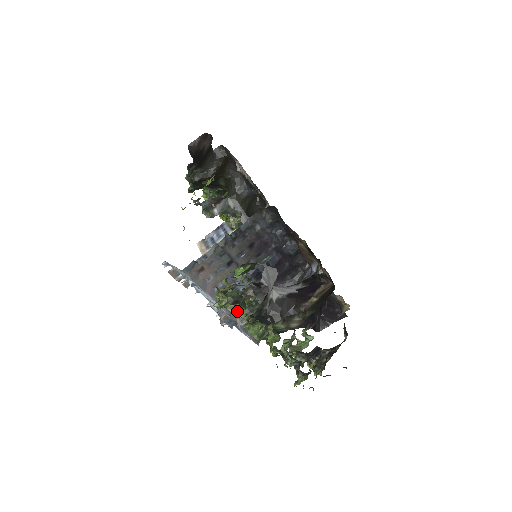
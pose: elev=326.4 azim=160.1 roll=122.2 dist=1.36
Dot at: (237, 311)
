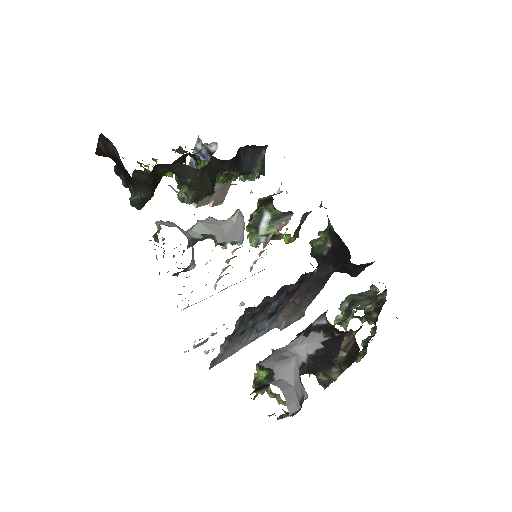
Dot at: (280, 402)
